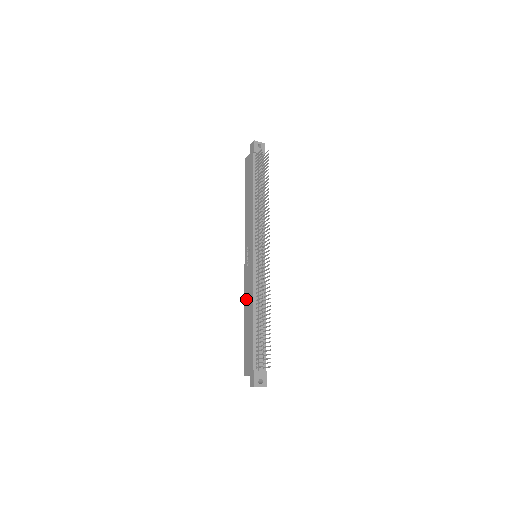
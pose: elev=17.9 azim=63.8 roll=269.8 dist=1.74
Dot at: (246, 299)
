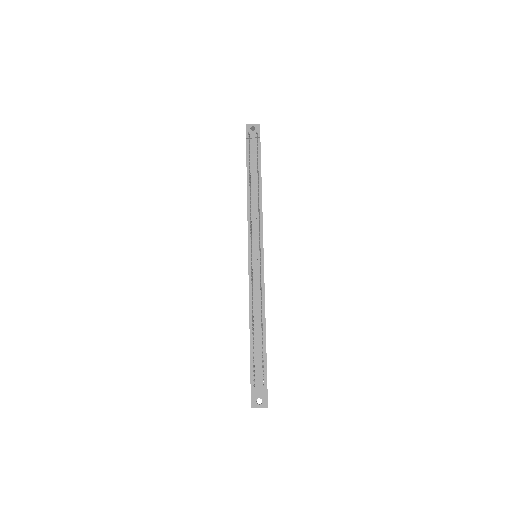
Dot at: occluded
